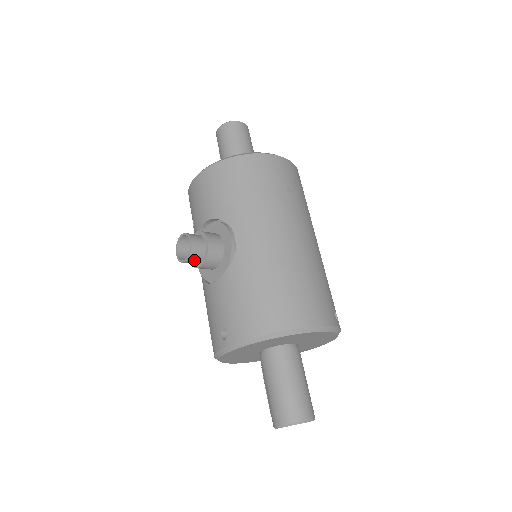
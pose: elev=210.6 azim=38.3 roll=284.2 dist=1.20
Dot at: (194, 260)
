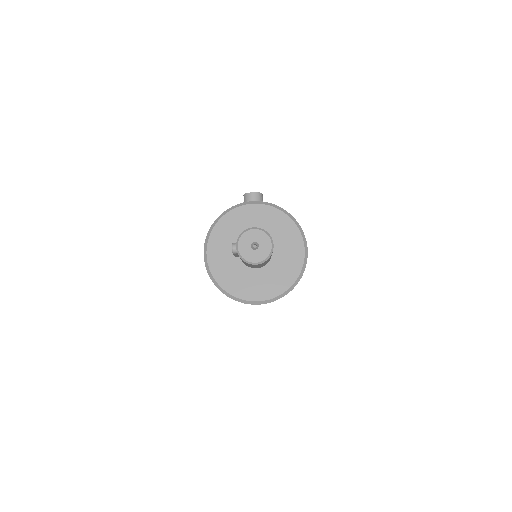
Dot at: (255, 198)
